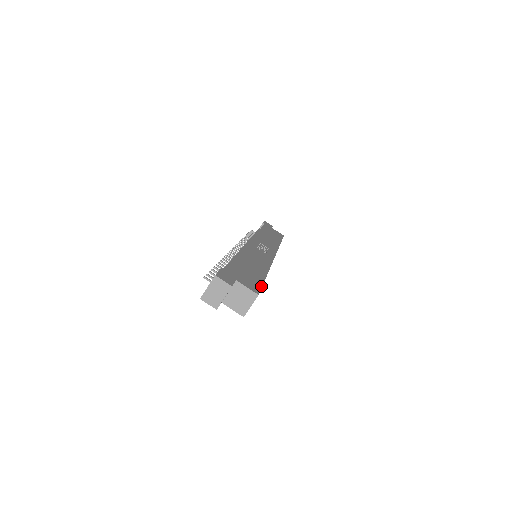
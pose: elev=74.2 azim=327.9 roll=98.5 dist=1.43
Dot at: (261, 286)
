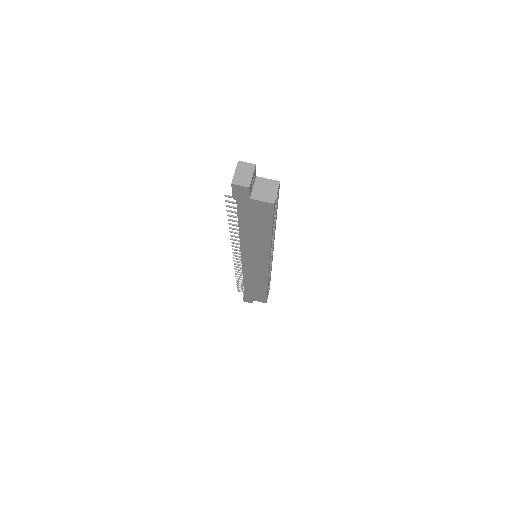
Dot at: (278, 195)
